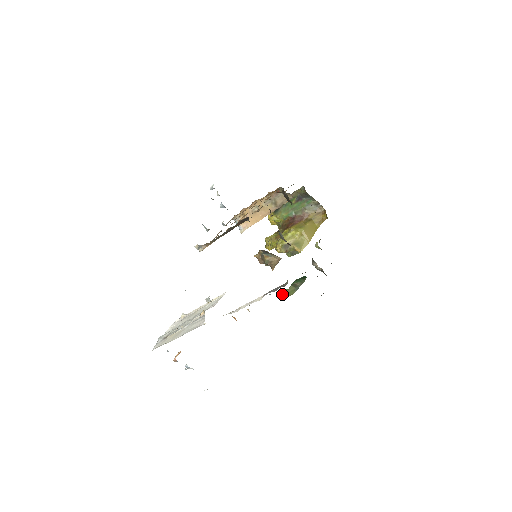
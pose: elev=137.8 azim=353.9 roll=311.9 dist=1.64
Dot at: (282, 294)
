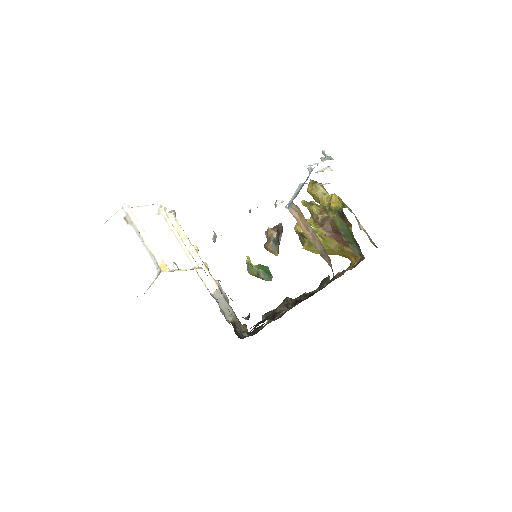
Dot at: (248, 260)
